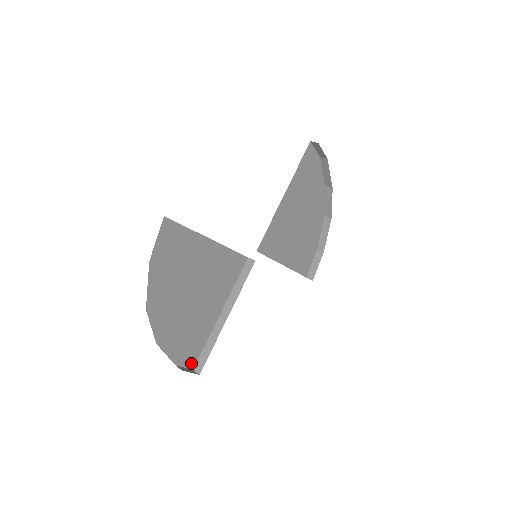
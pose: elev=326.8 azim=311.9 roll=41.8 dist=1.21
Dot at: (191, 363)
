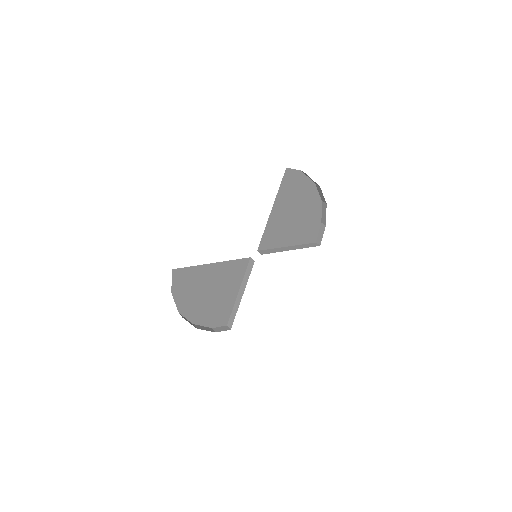
Dot at: (224, 323)
